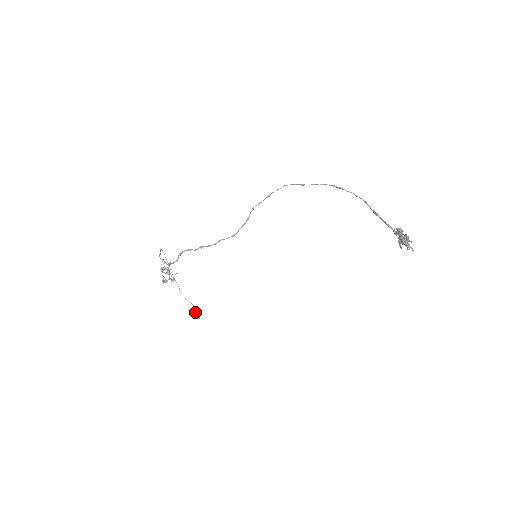
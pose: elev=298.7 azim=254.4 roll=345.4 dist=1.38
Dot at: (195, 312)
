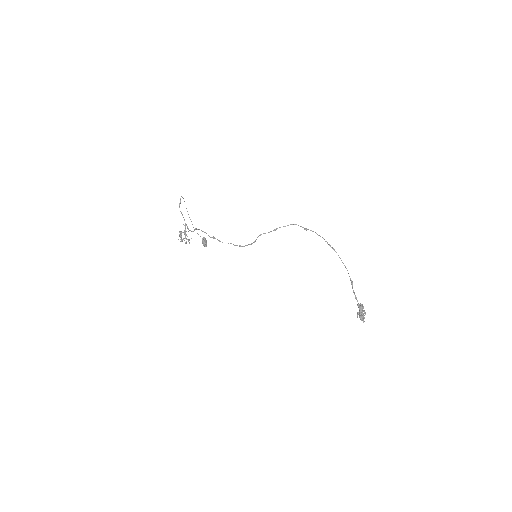
Dot at: (204, 242)
